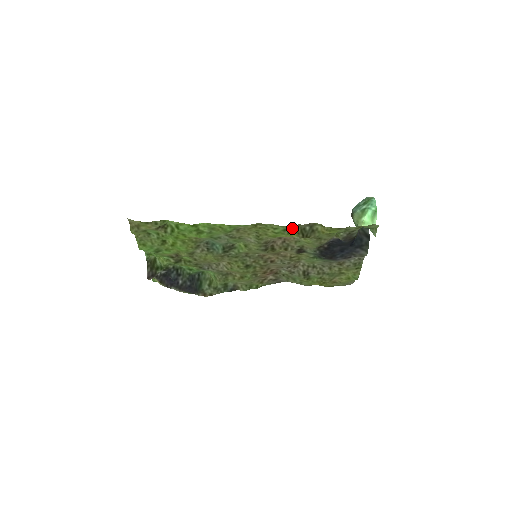
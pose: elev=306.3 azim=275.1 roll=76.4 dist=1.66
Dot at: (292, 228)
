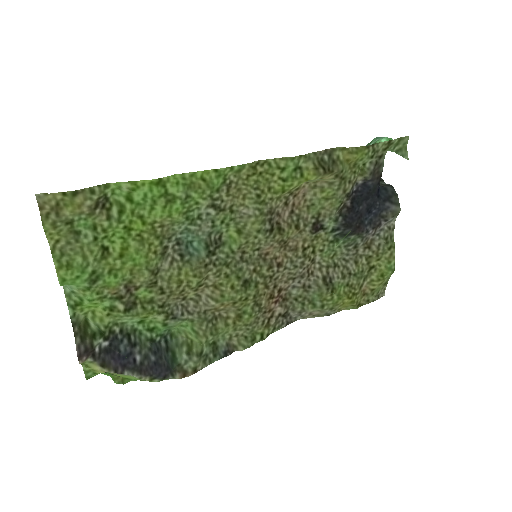
Dot at: (306, 162)
